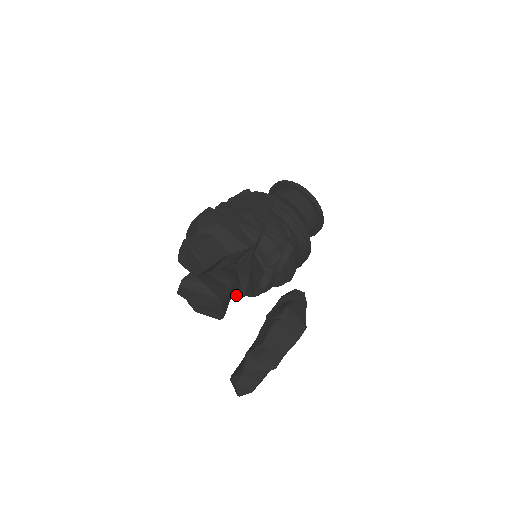
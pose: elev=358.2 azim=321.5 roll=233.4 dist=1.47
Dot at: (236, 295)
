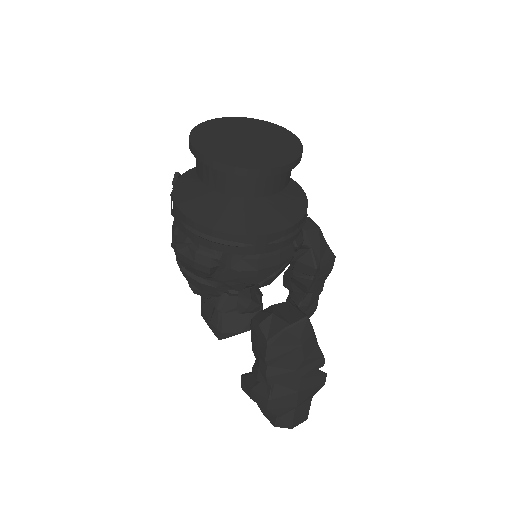
Dot at: occluded
